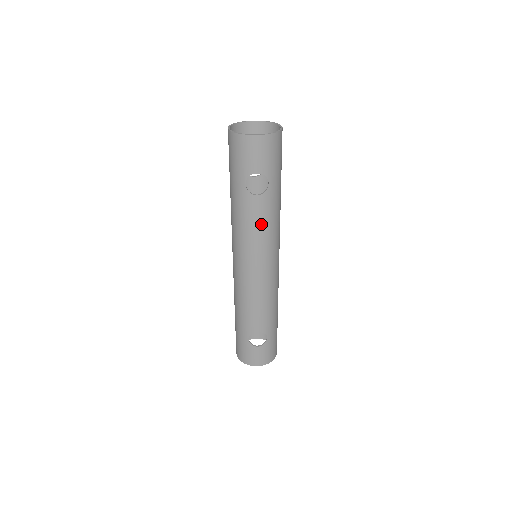
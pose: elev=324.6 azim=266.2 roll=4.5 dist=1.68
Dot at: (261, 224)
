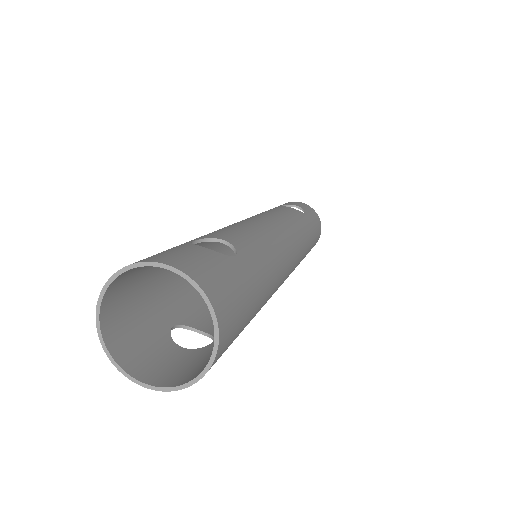
Dot at: occluded
